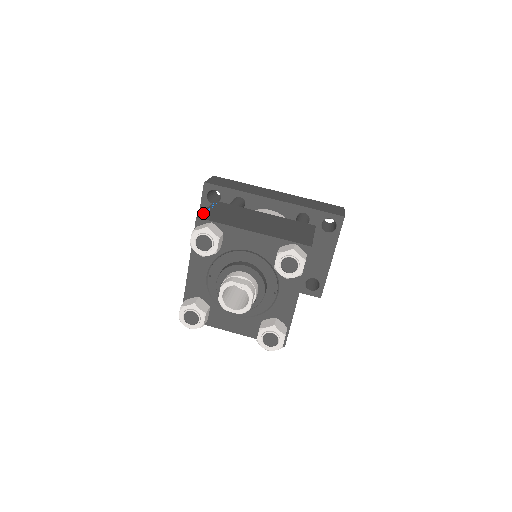
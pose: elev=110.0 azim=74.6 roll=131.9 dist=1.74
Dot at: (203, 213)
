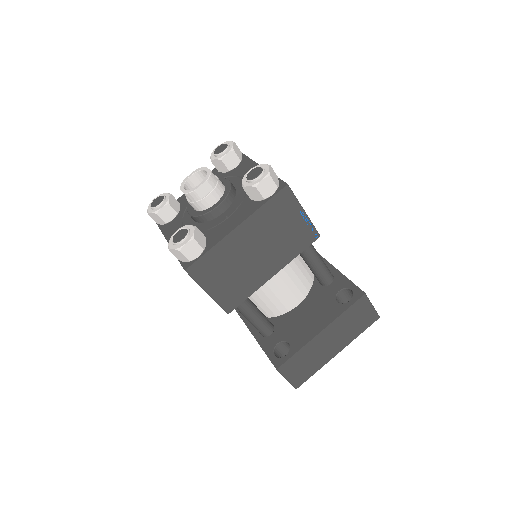
Dot at: occluded
